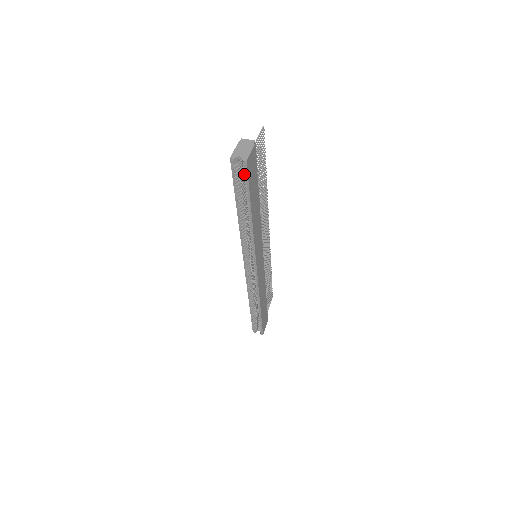
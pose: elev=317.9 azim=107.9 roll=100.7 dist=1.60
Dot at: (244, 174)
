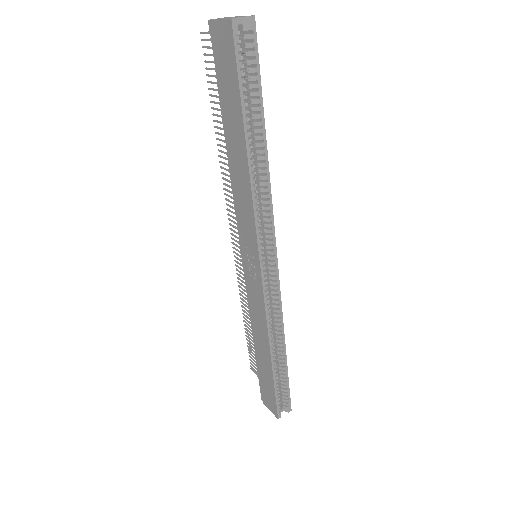
Dot at: (250, 51)
